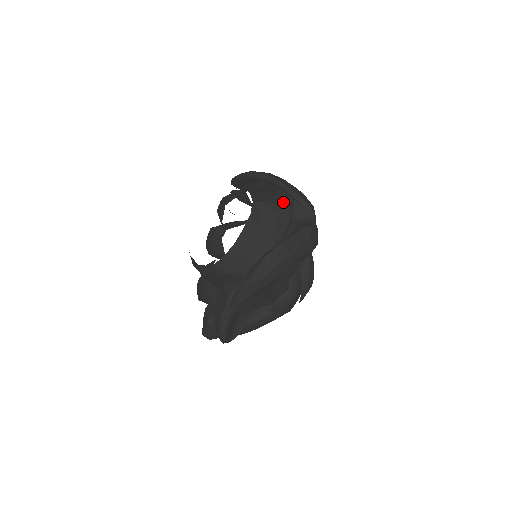
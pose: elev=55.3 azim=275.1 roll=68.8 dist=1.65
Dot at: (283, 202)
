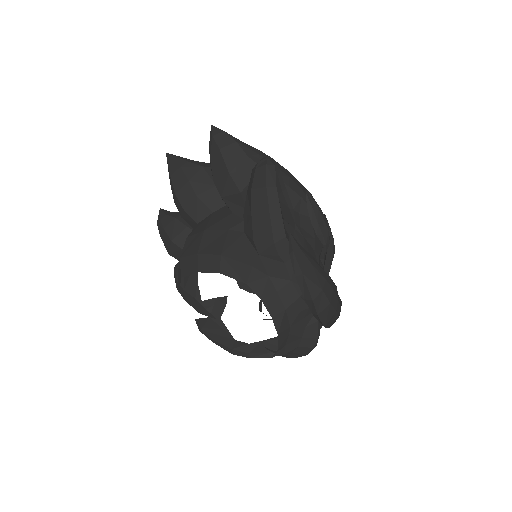
Dot at: (301, 355)
